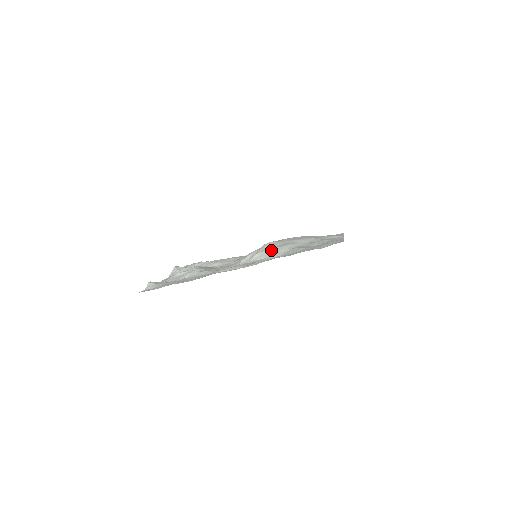
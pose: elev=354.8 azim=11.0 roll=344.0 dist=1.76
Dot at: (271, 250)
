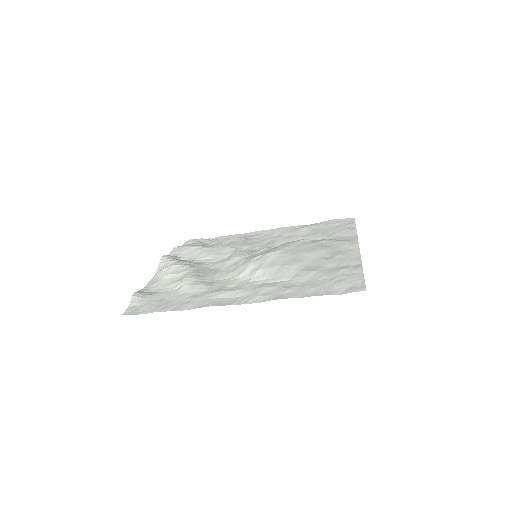
Dot at: (276, 268)
